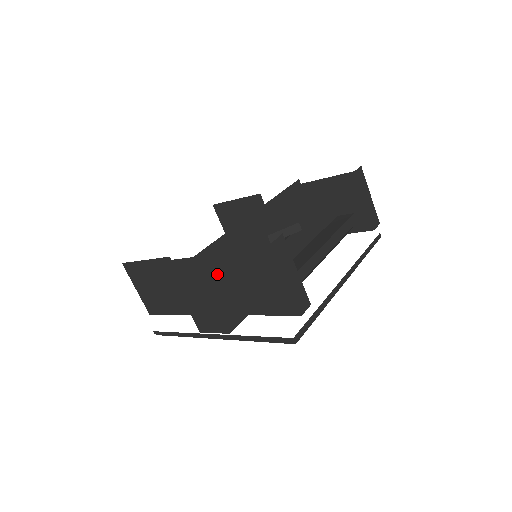
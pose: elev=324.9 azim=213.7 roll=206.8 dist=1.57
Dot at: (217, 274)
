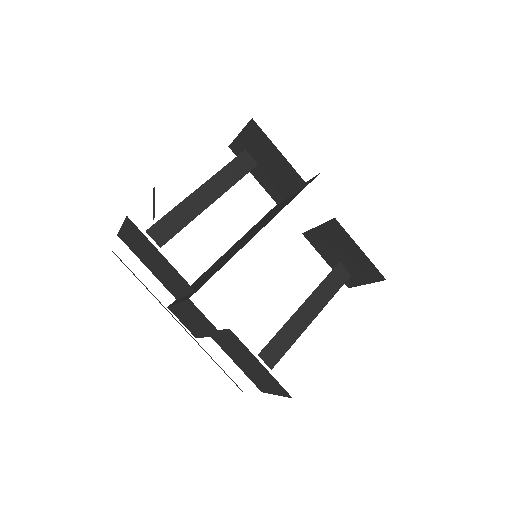
Dot at: (228, 338)
